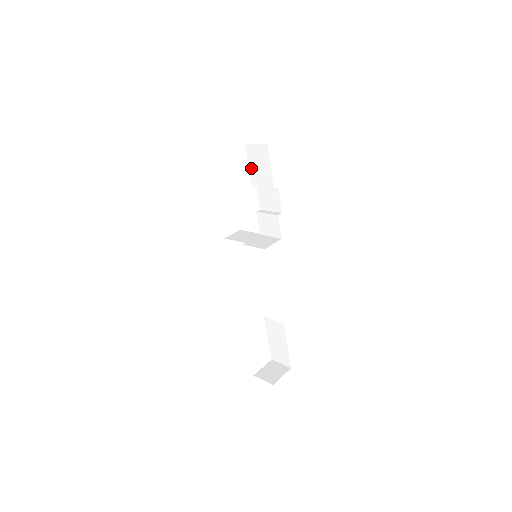
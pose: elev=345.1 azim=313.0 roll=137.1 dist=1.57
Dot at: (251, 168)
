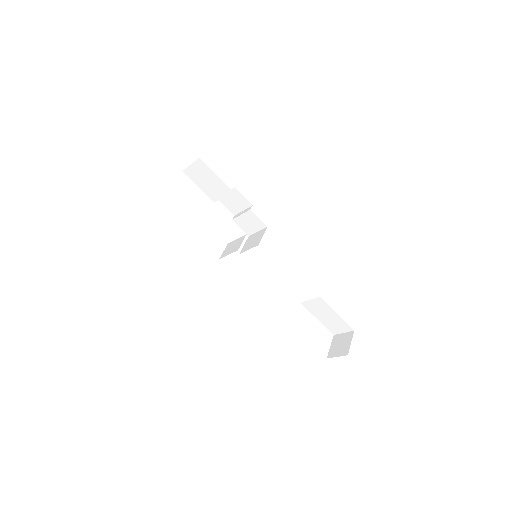
Dot at: (201, 187)
